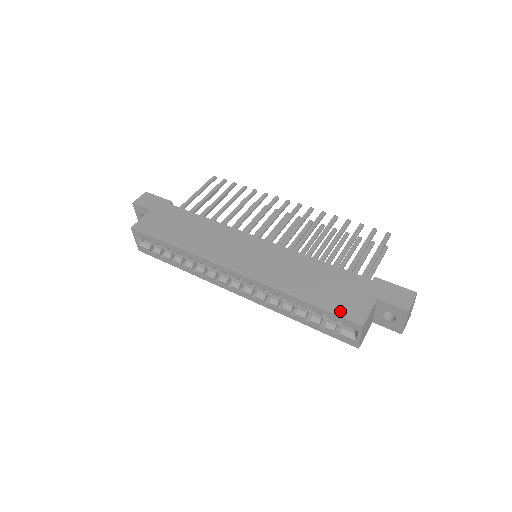
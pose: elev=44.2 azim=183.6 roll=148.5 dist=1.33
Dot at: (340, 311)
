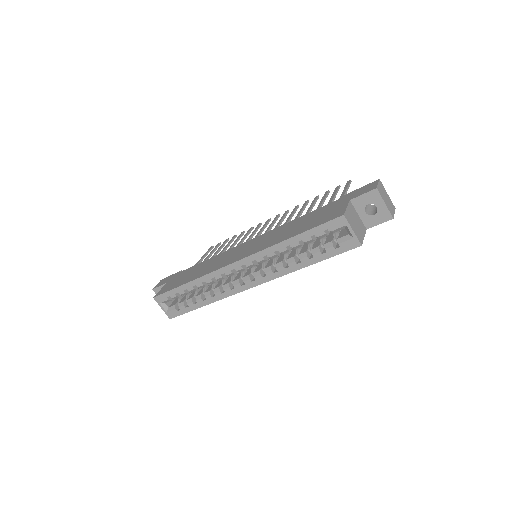
Dot at: (323, 222)
